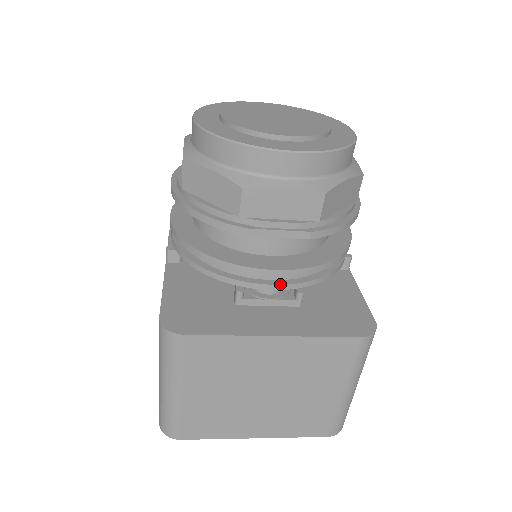
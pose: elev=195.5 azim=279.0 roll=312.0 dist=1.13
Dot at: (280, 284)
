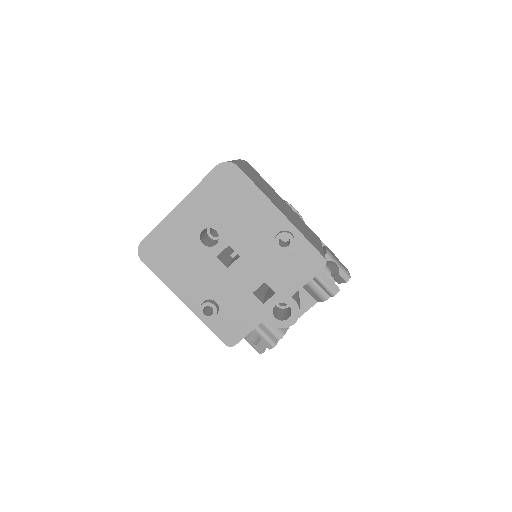
Dot at: occluded
